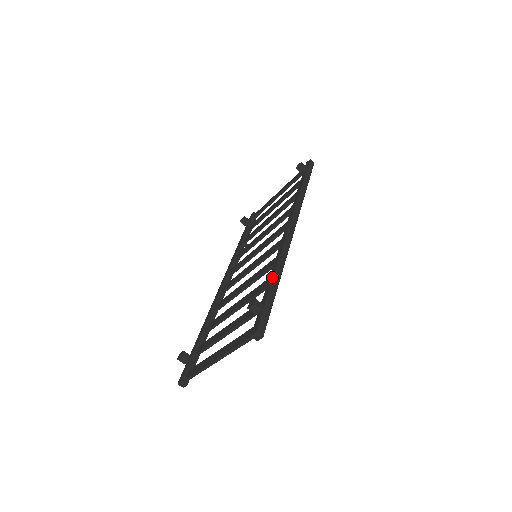
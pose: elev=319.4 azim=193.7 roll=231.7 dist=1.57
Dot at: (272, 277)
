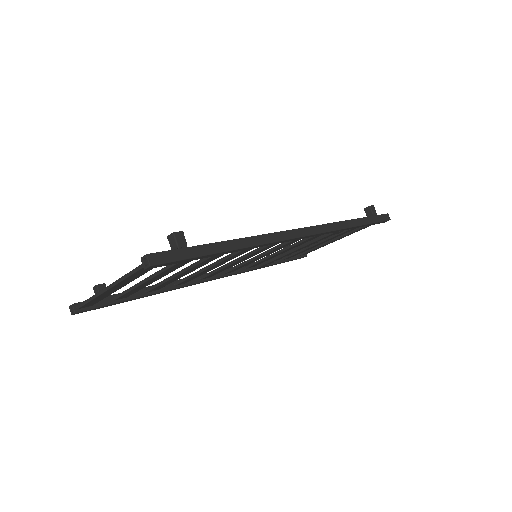
Dot at: (229, 240)
